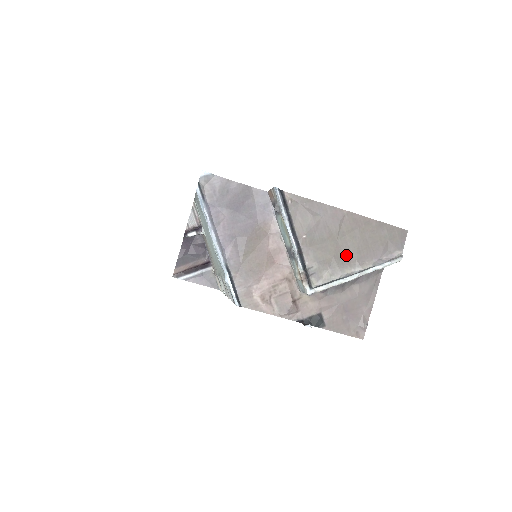
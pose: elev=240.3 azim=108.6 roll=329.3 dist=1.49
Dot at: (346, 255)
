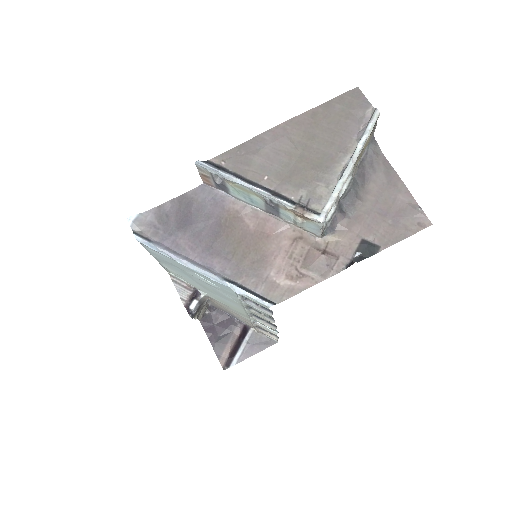
Dot at: (323, 158)
